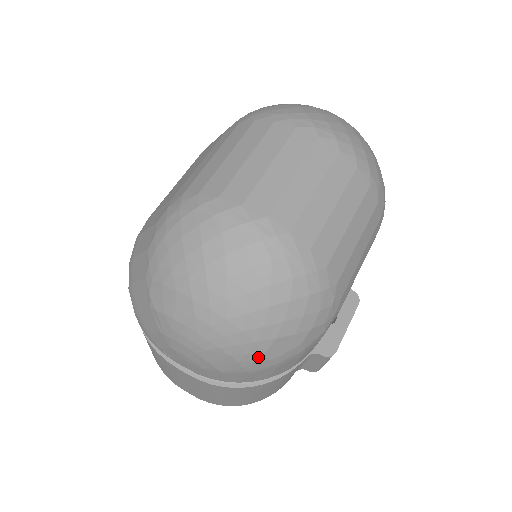
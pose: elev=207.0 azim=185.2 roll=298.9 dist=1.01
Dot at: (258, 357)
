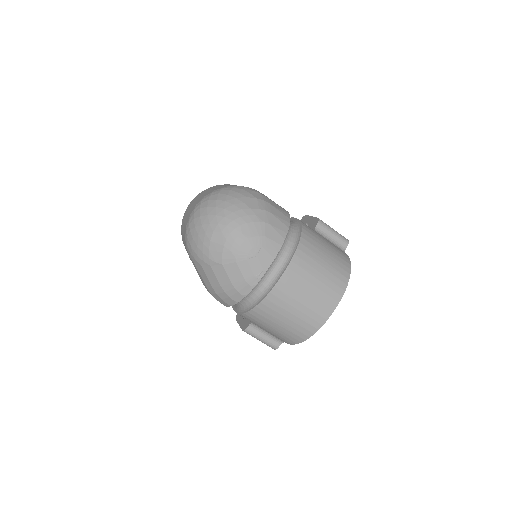
Dot at: (253, 213)
